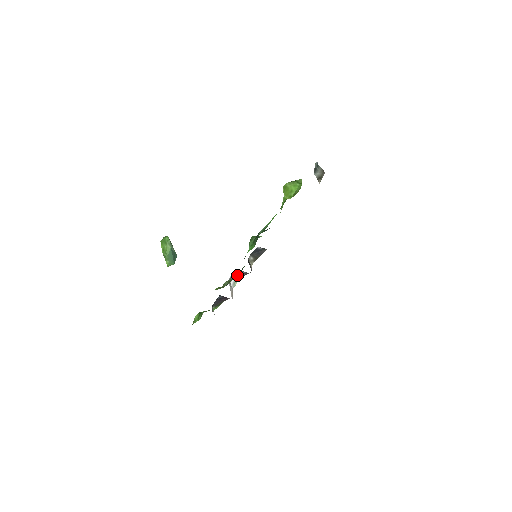
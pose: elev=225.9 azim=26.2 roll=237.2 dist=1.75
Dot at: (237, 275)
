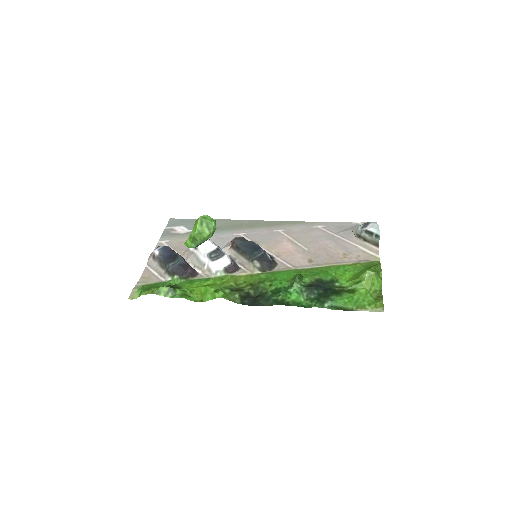
Dot at: (251, 292)
